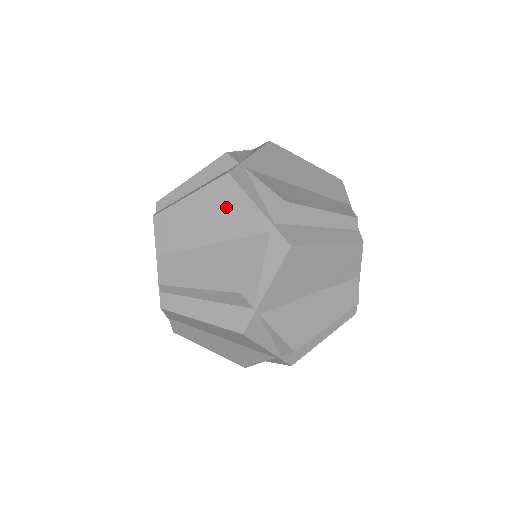
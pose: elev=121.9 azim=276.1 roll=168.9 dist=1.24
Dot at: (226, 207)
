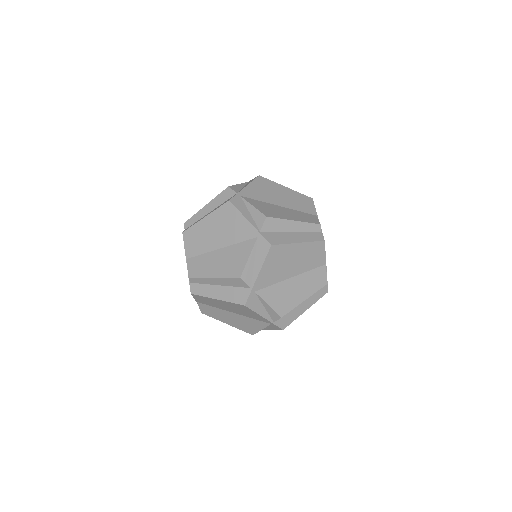
Dot at: (243, 311)
